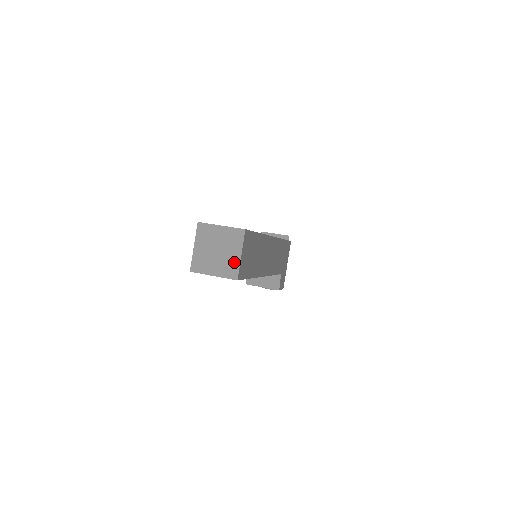
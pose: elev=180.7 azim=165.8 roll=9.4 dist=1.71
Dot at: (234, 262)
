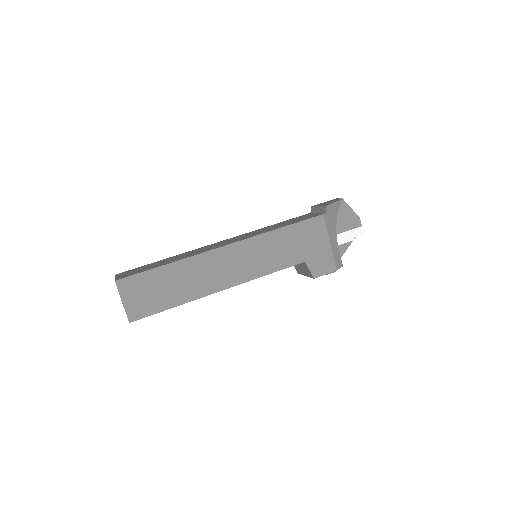
Dot at: (124, 308)
